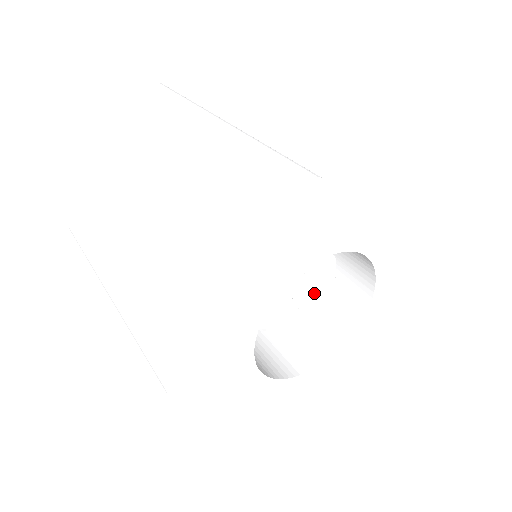
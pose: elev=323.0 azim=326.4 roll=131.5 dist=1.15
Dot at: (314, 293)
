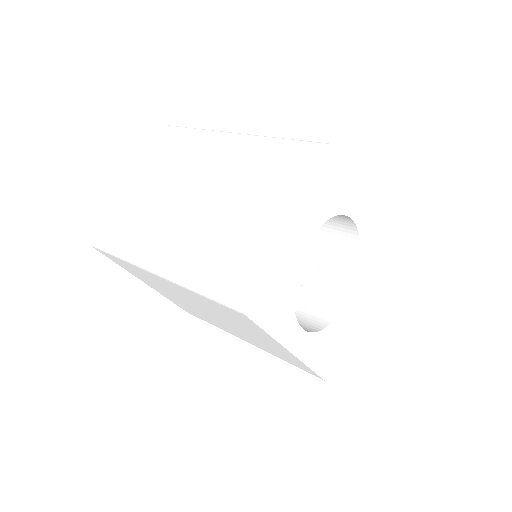
Dot at: (314, 270)
